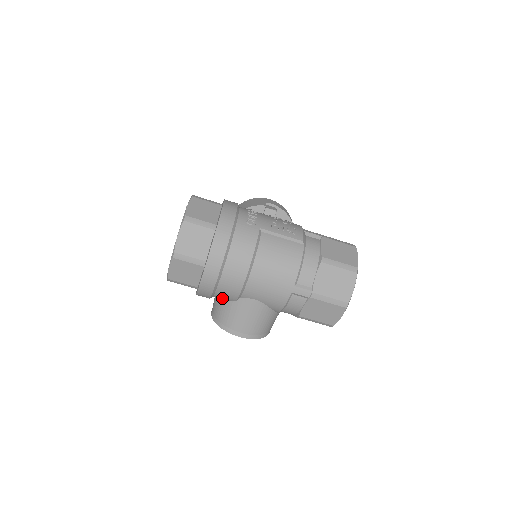
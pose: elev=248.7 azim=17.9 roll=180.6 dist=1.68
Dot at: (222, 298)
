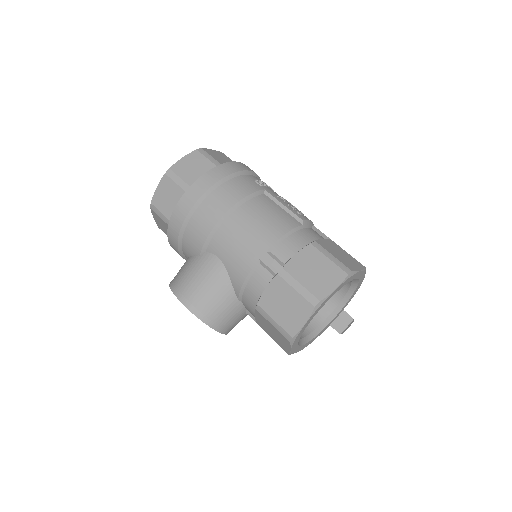
Dot at: (189, 248)
